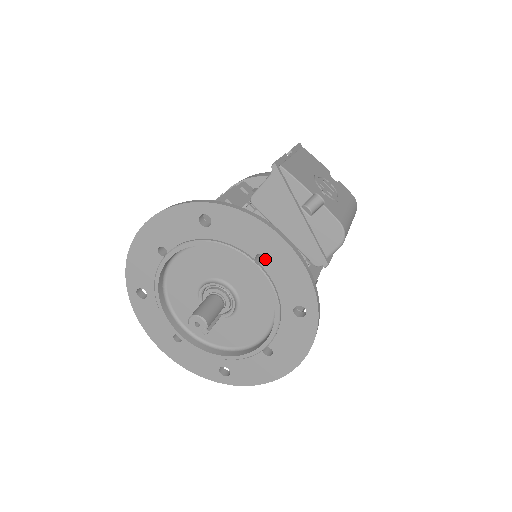
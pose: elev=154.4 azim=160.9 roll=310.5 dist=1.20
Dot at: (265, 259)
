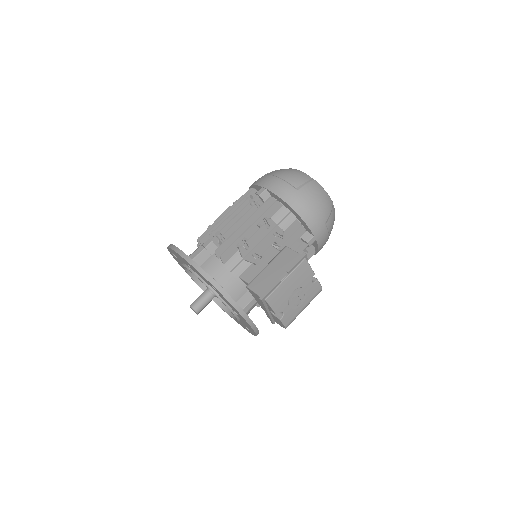
Dot at: occluded
